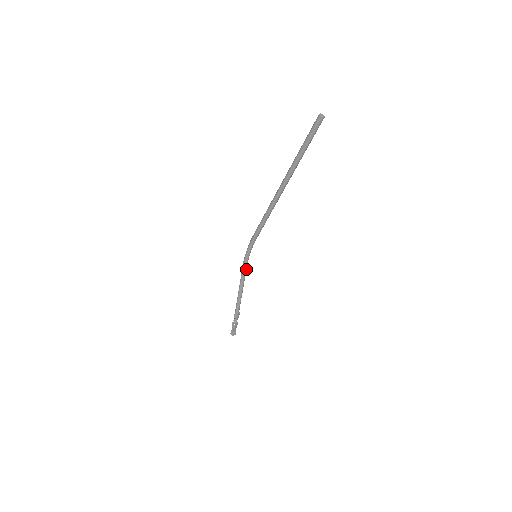
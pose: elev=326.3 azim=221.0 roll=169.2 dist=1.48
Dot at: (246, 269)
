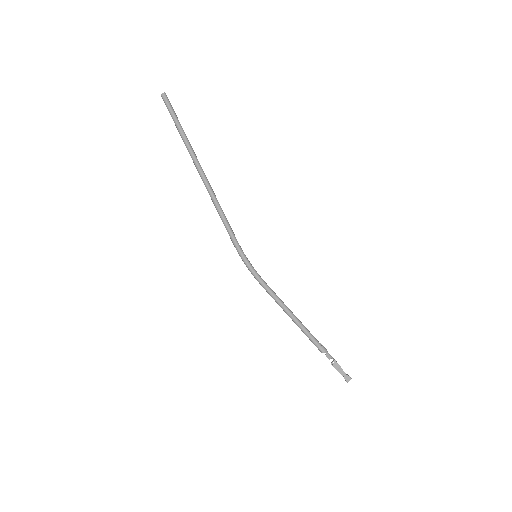
Dot at: (267, 286)
